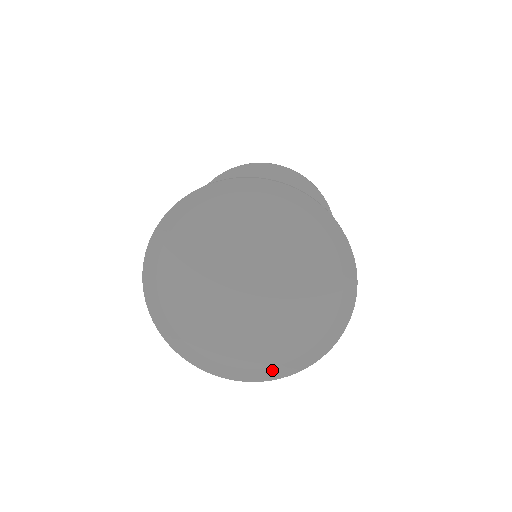
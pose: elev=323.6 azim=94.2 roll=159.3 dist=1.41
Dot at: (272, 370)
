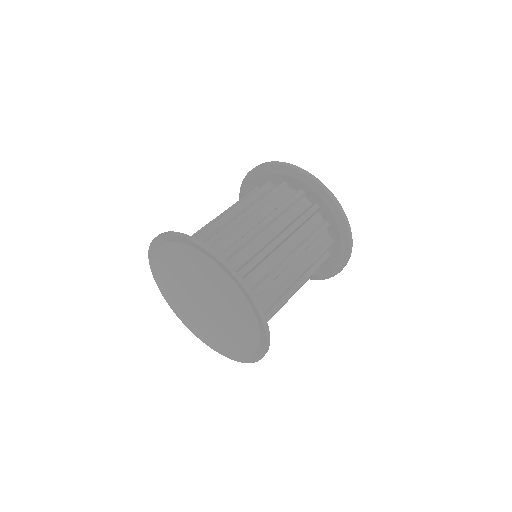
Dot at: (247, 356)
